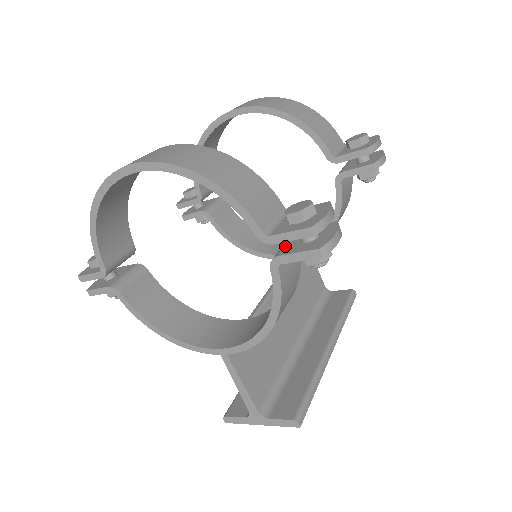
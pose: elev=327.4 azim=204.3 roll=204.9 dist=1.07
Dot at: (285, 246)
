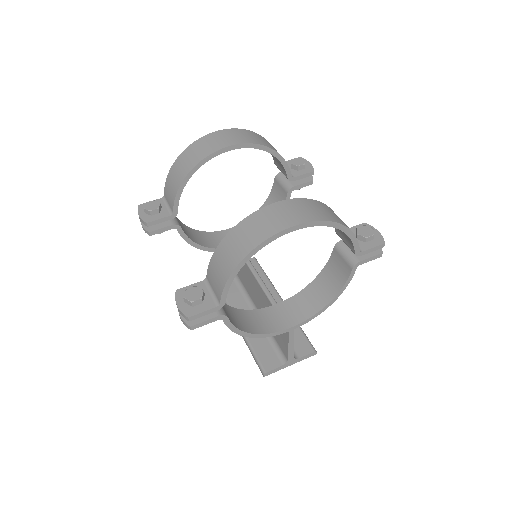
Dot at: (354, 254)
